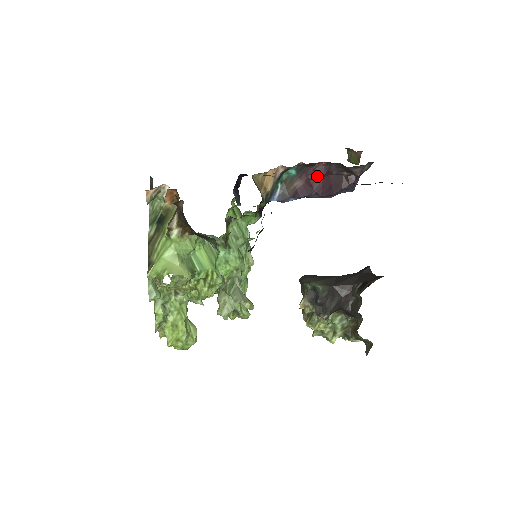
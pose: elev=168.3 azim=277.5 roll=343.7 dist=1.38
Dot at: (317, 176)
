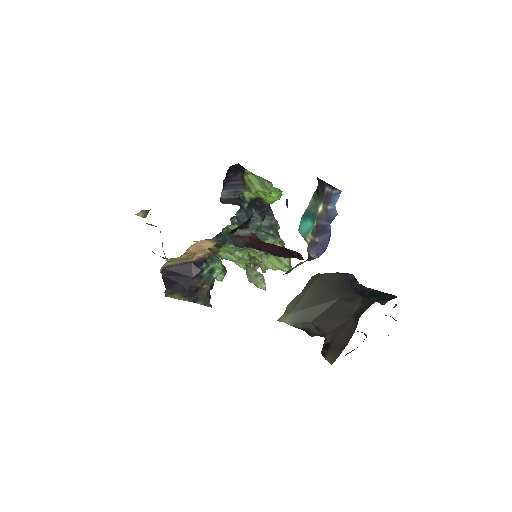
Dot at: (259, 241)
